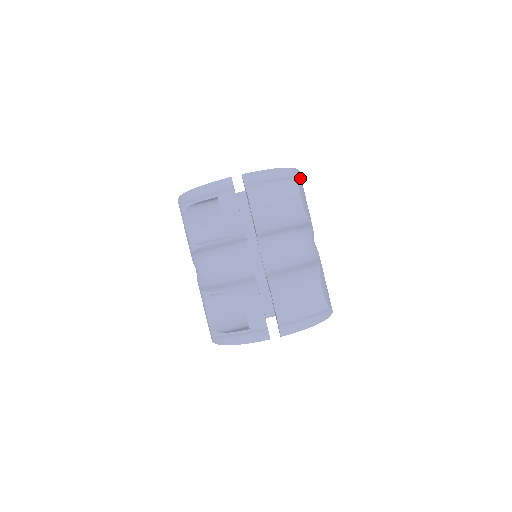
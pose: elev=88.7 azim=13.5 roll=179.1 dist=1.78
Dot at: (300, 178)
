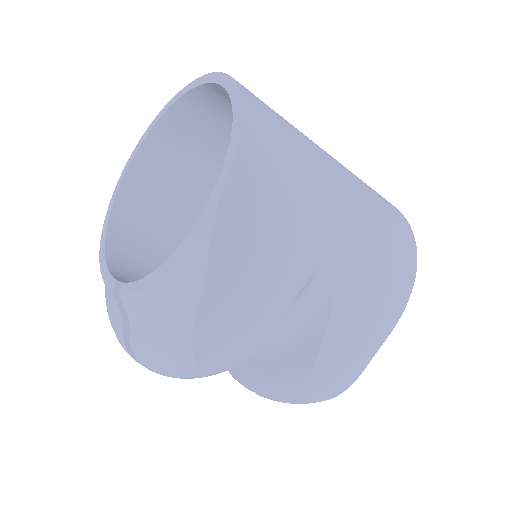
Dot at: (202, 305)
